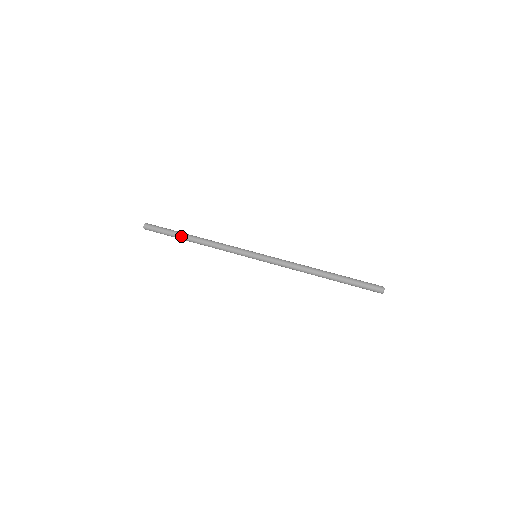
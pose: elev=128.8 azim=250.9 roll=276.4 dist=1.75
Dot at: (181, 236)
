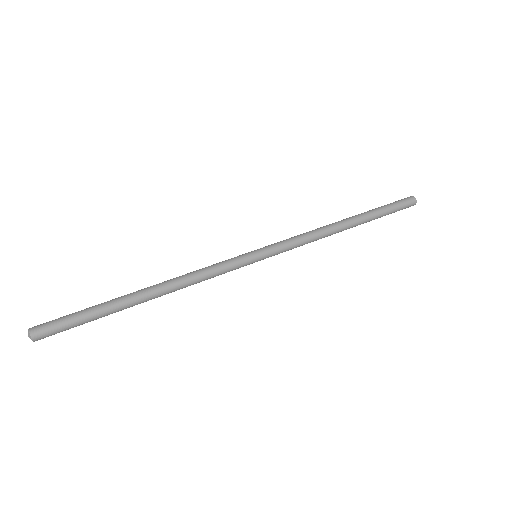
Dot at: (120, 301)
